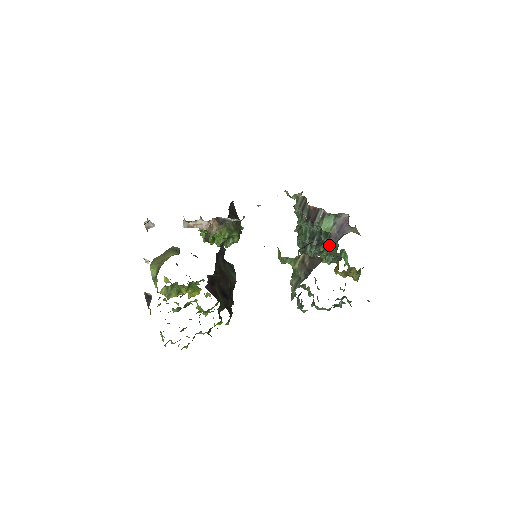
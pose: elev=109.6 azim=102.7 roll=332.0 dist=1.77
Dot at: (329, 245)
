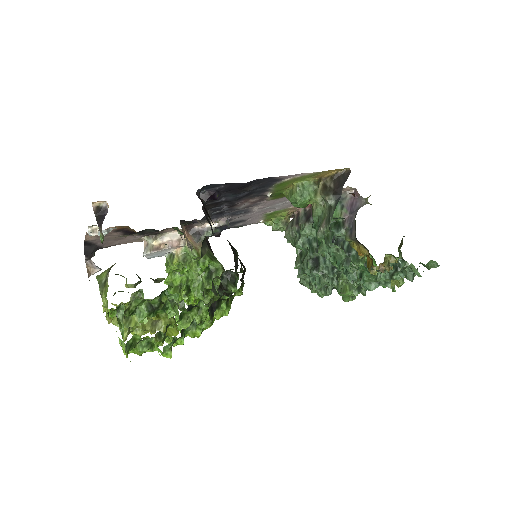
Dot at: (347, 234)
